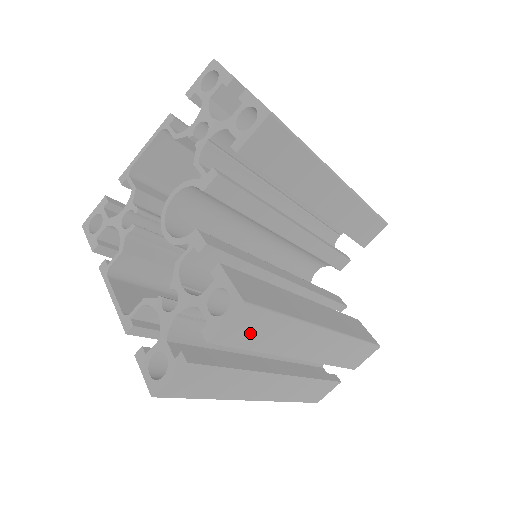
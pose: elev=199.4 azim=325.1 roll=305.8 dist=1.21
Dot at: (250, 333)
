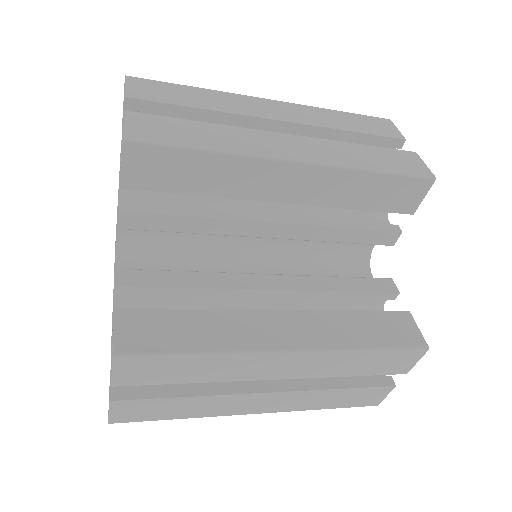
Dot at: (159, 373)
